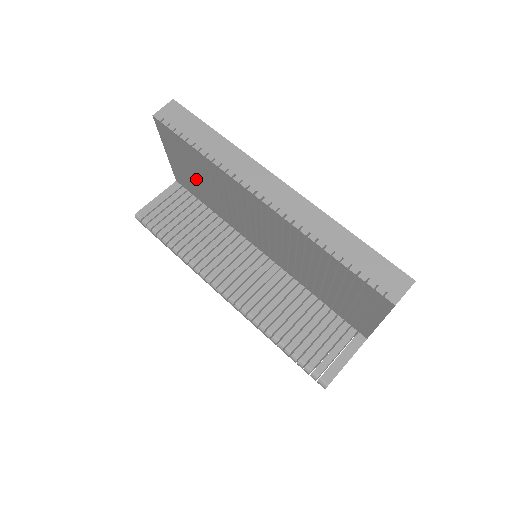
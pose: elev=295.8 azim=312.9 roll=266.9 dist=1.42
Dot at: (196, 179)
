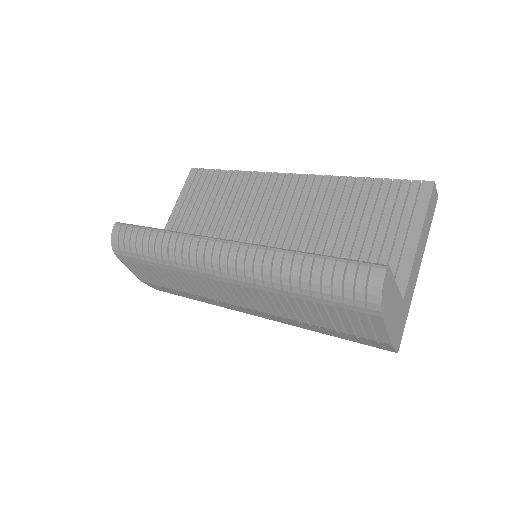
Dot at: (200, 219)
